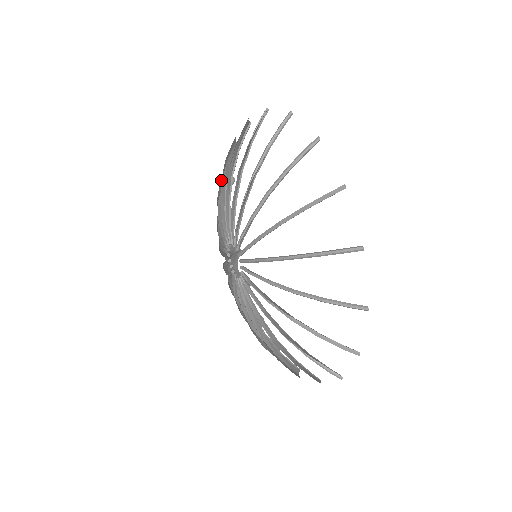
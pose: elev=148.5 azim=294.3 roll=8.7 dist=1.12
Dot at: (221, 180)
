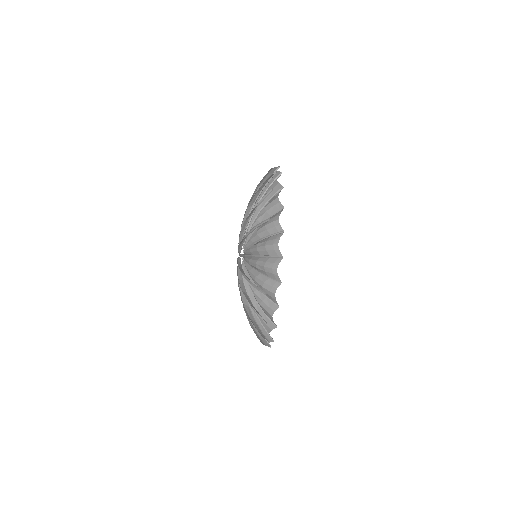
Dot at: (267, 225)
